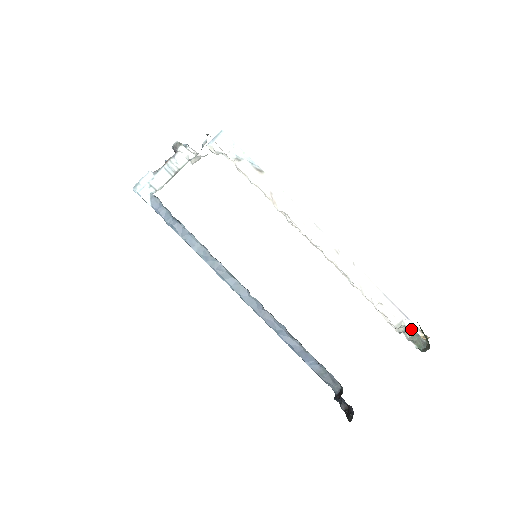
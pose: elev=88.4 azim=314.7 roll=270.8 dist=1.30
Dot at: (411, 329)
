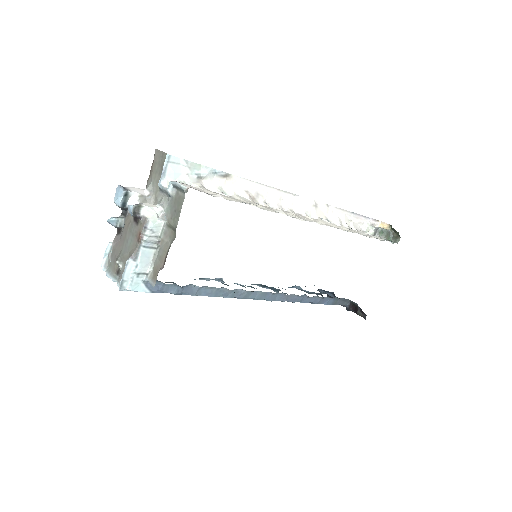
Dot at: (381, 230)
